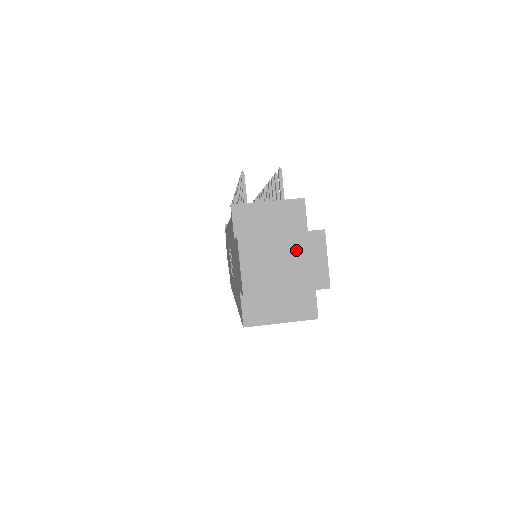
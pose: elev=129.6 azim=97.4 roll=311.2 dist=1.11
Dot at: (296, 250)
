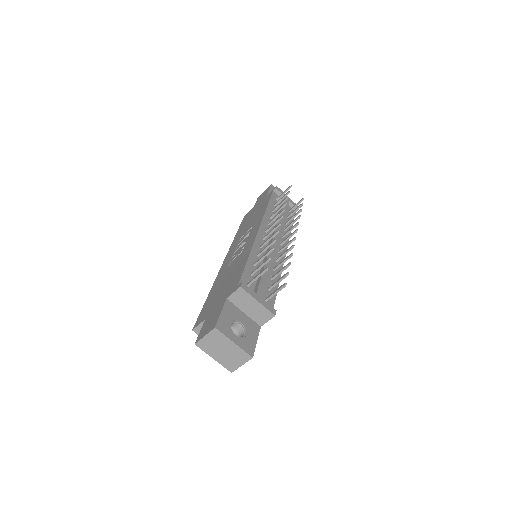
Dot at: (233, 352)
